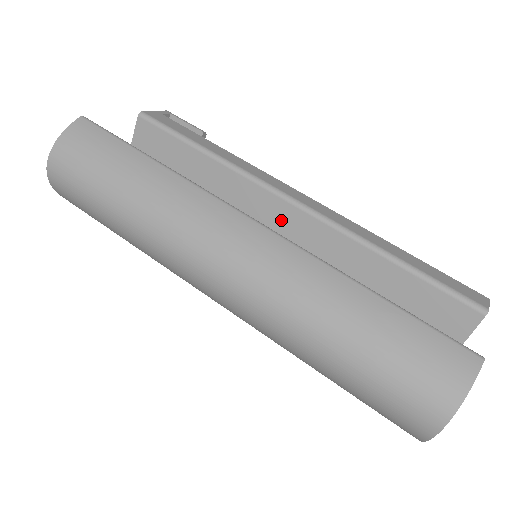
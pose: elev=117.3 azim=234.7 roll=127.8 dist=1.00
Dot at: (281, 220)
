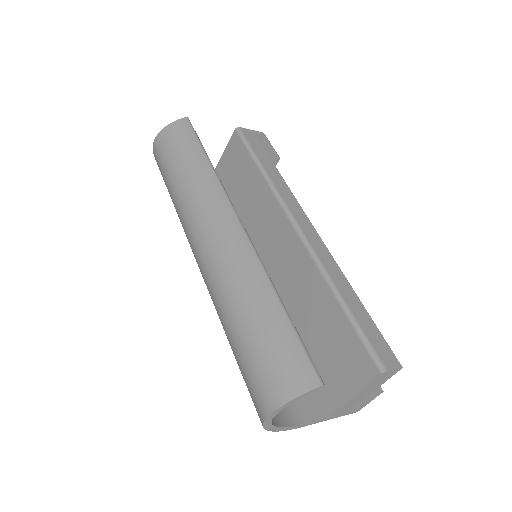
Dot at: (284, 237)
